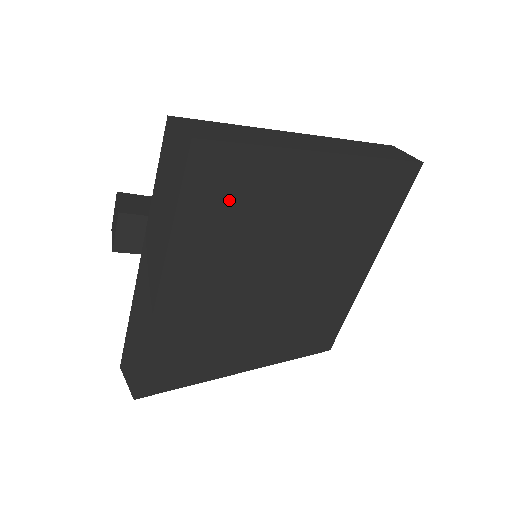
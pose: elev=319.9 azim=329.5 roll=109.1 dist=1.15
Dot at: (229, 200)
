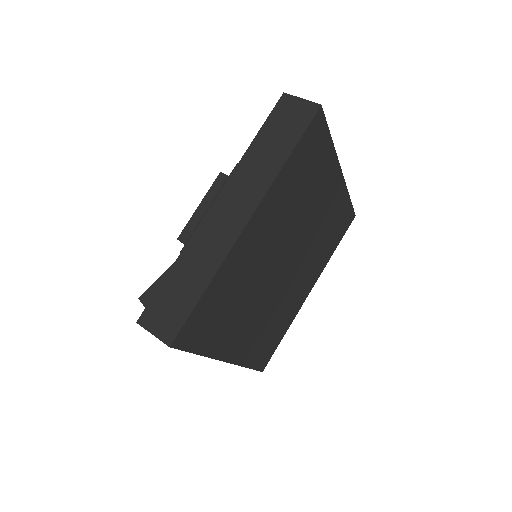
Dot at: (217, 315)
